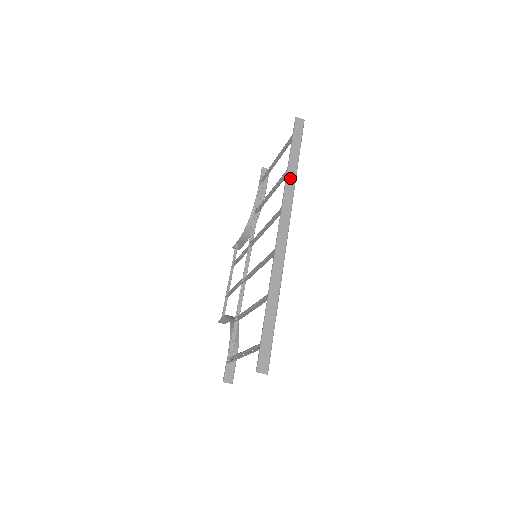
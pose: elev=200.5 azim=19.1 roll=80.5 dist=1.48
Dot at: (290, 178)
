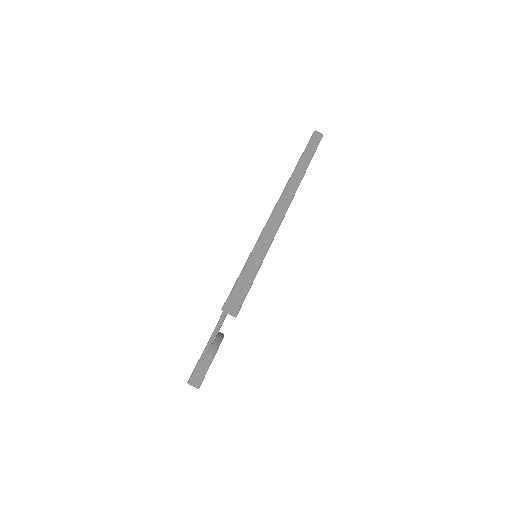
Dot at: (301, 166)
